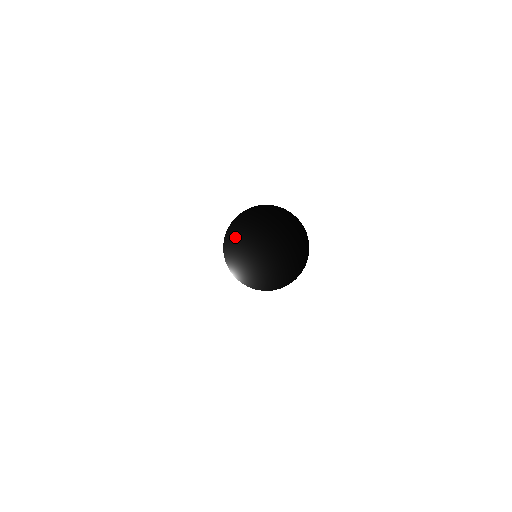
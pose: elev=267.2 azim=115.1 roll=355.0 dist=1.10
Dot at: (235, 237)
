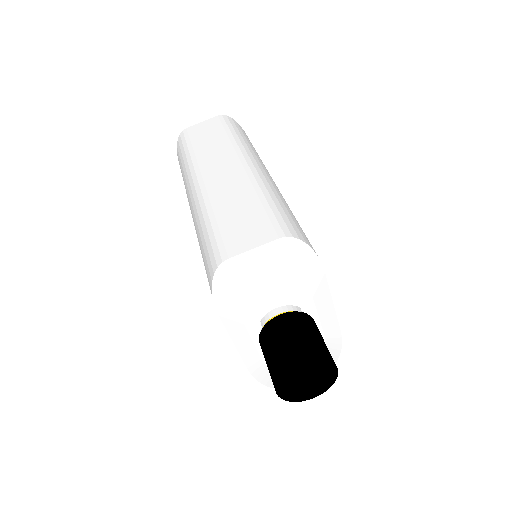
Dot at: (284, 392)
